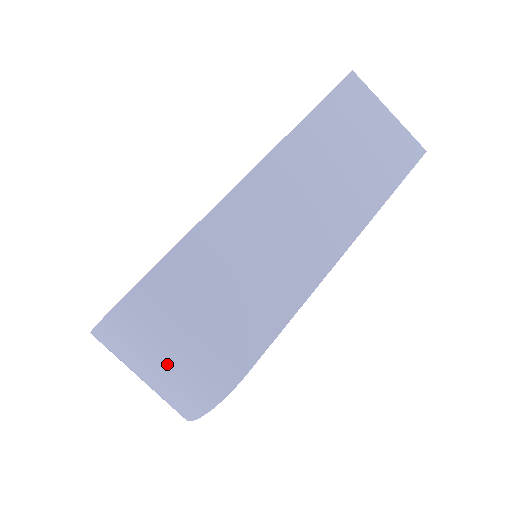
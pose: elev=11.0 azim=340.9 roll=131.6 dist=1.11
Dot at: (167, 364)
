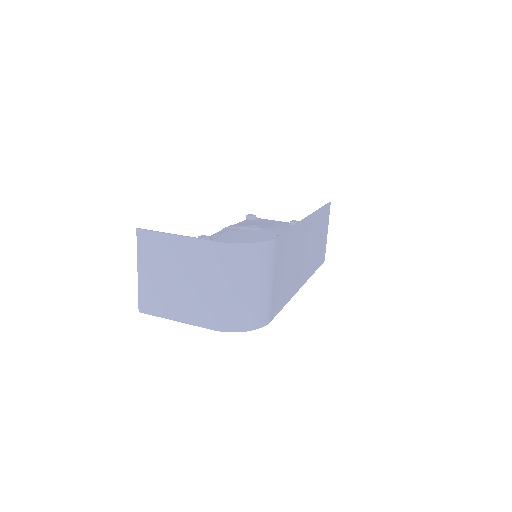
Dot at: (253, 291)
